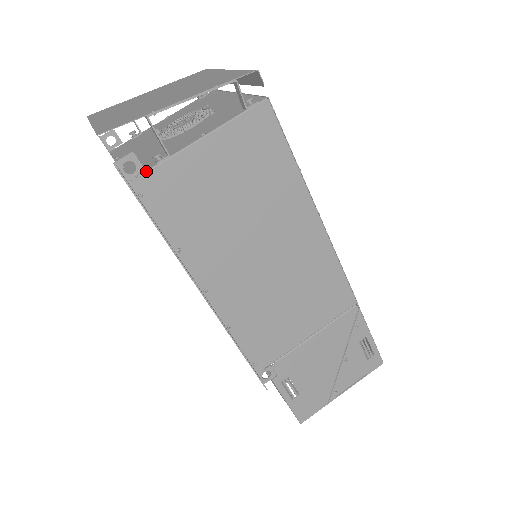
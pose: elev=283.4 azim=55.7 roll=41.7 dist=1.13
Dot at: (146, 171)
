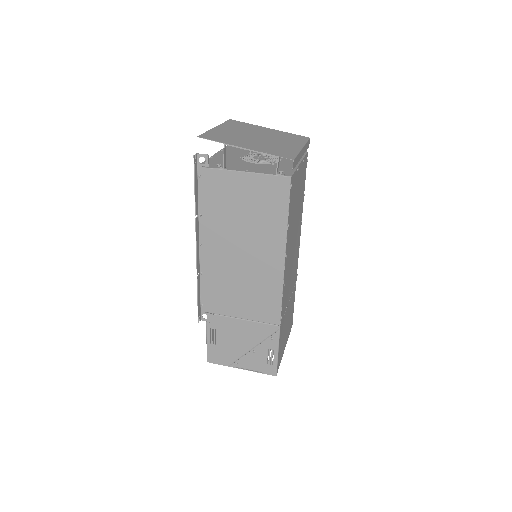
Dot at: (209, 168)
